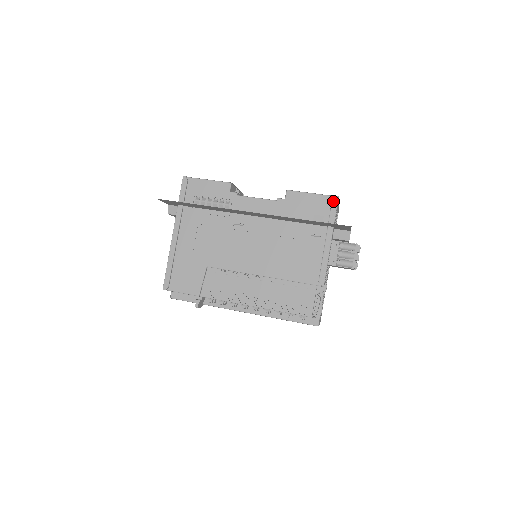
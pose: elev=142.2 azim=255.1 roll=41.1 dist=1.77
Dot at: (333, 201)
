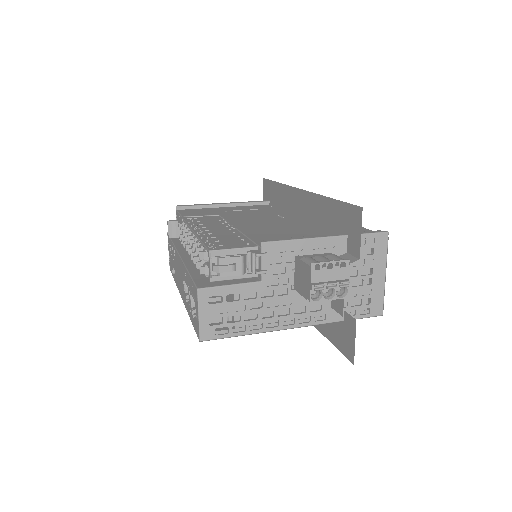
Dot at: (378, 230)
